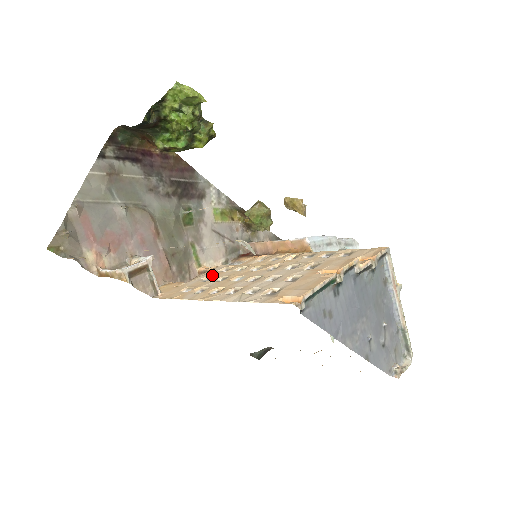
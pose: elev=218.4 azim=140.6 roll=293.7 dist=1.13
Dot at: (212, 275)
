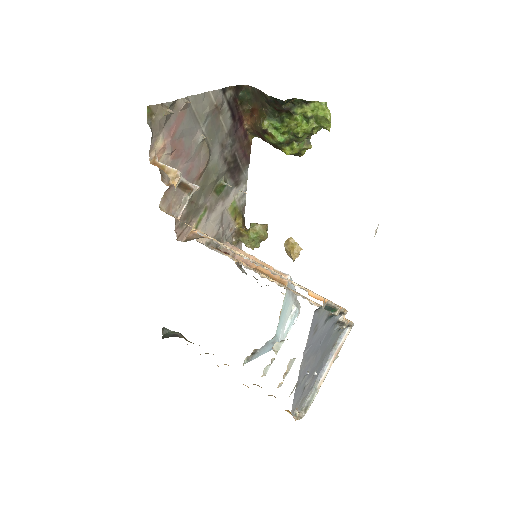
Dot at: occluded
